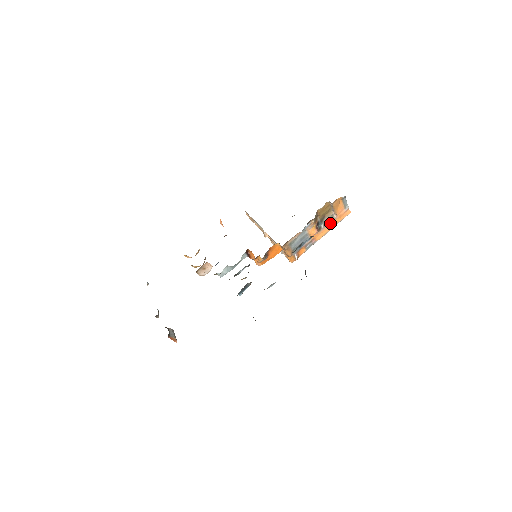
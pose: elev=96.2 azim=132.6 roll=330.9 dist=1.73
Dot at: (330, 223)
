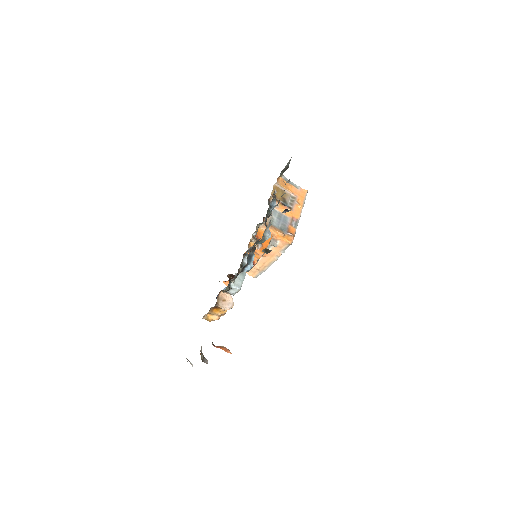
Dot at: (295, 202)
